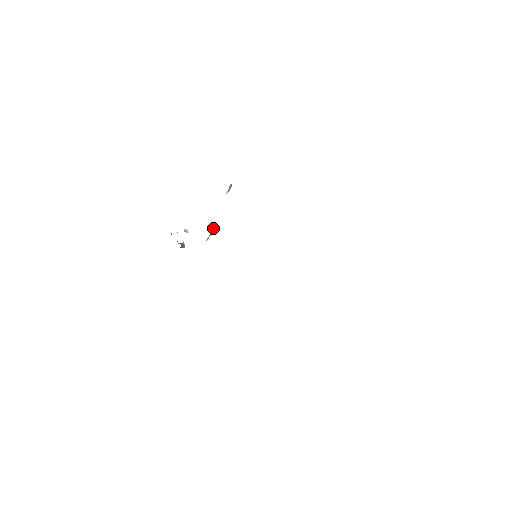
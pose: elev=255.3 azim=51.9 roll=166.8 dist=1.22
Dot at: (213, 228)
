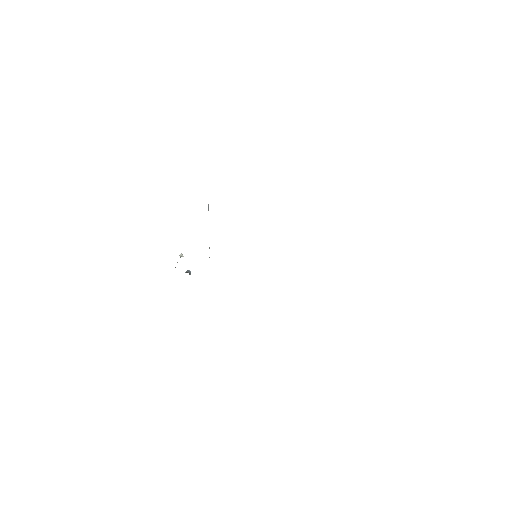
Dot at: (209, 248)
